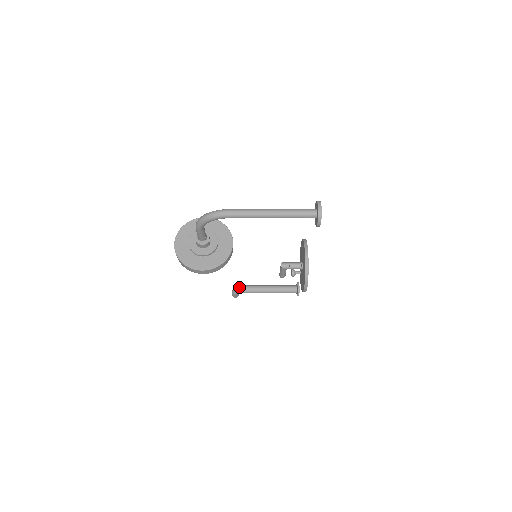
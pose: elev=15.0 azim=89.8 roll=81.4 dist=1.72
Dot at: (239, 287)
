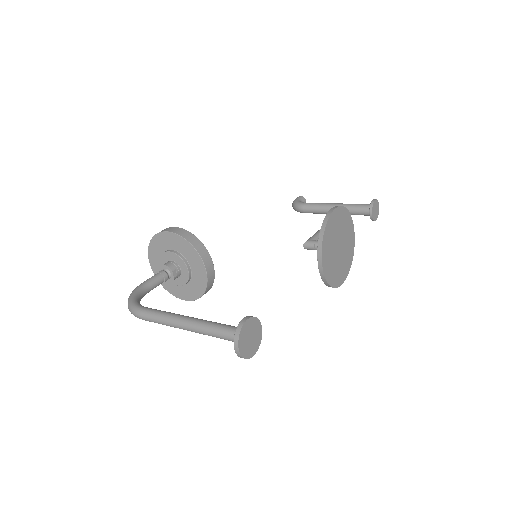
Dot at: (295, 207)
